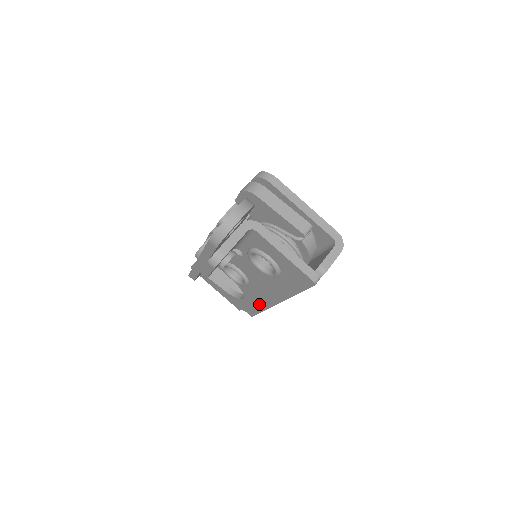
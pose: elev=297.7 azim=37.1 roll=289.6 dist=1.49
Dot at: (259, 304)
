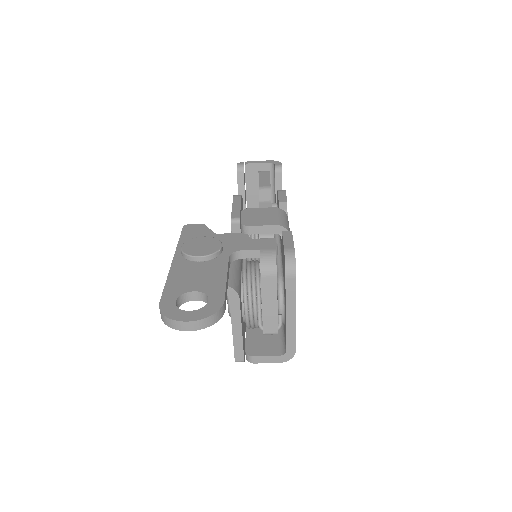
Dot at: occluded
